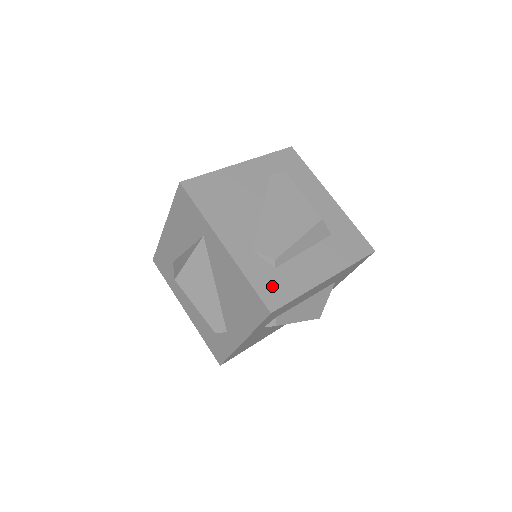
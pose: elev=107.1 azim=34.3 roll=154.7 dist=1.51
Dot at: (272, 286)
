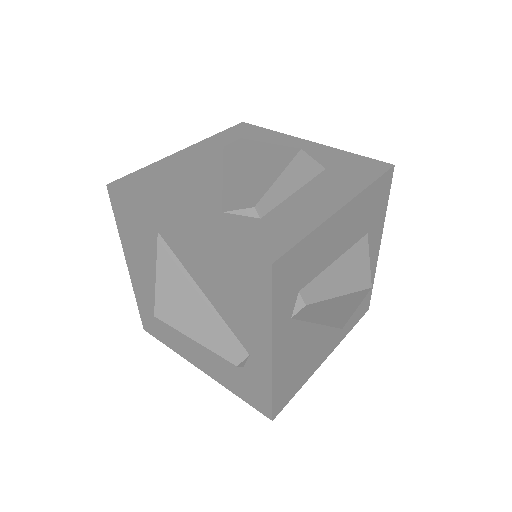
Dot at: (262, 236)
